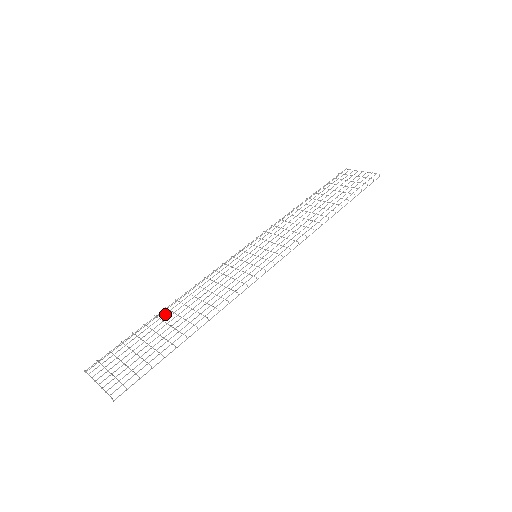
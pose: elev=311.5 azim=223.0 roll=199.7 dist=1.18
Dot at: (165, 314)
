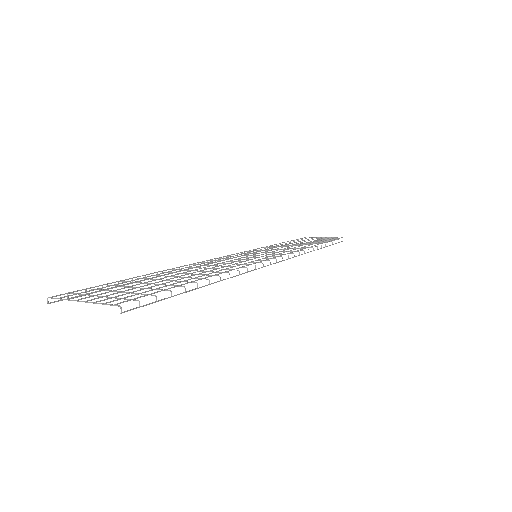
Dot at: (163, 273)
